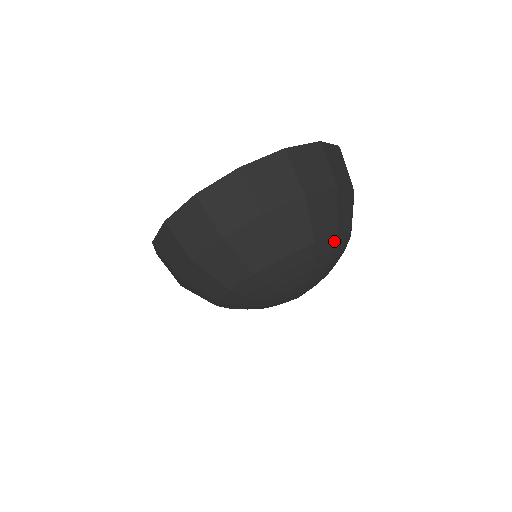
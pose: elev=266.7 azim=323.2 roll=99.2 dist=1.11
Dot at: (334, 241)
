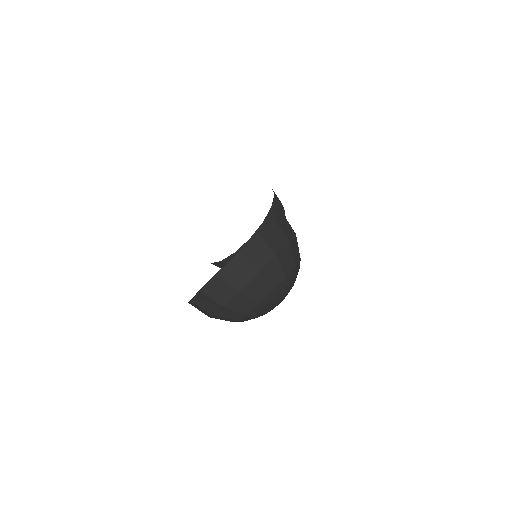
Dot at: (286, 281)
